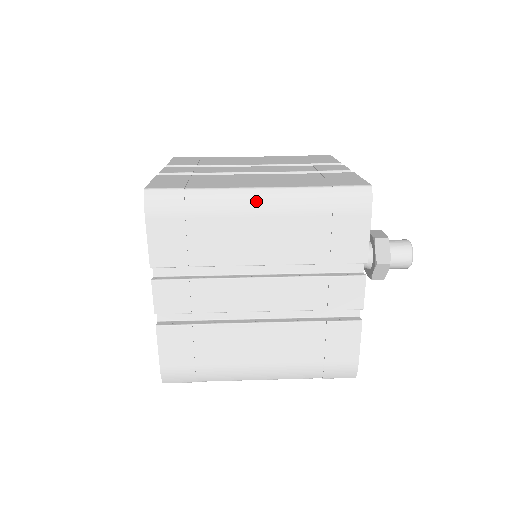
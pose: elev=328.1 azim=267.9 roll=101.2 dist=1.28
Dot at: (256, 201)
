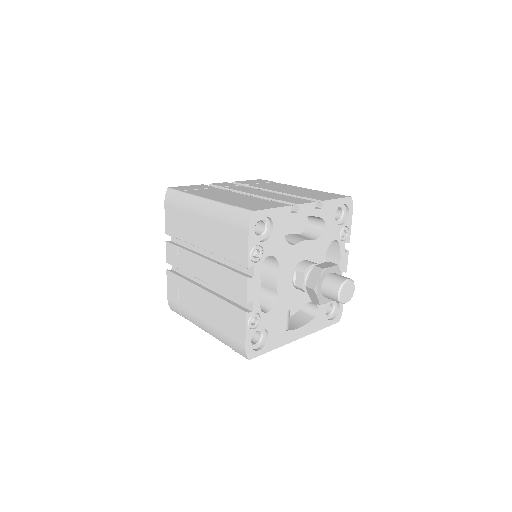
Dot at: (202, 206)
